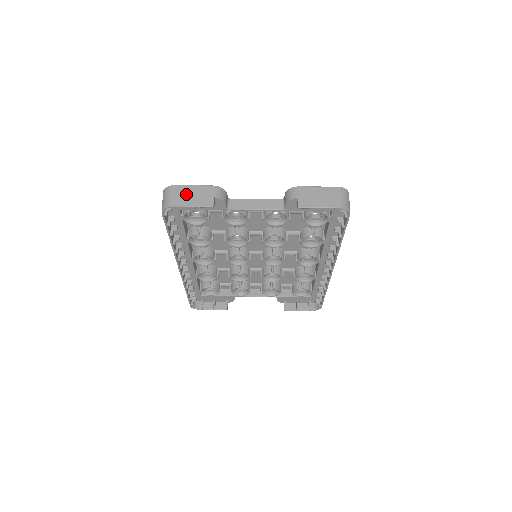
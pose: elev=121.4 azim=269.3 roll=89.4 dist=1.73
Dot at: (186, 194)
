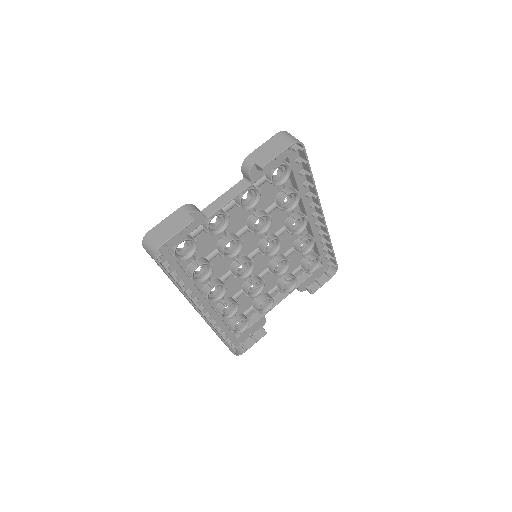
Dot at: (164, 229)
